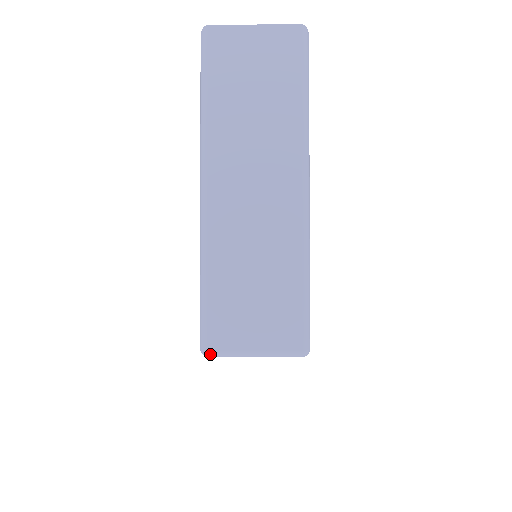
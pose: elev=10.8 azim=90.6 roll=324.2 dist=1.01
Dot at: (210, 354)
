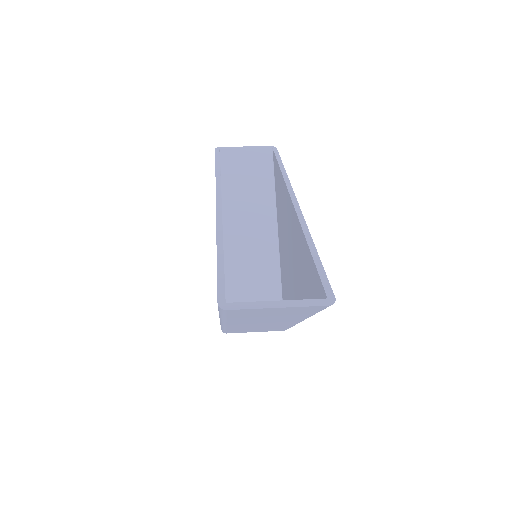
Dot at: occluded
